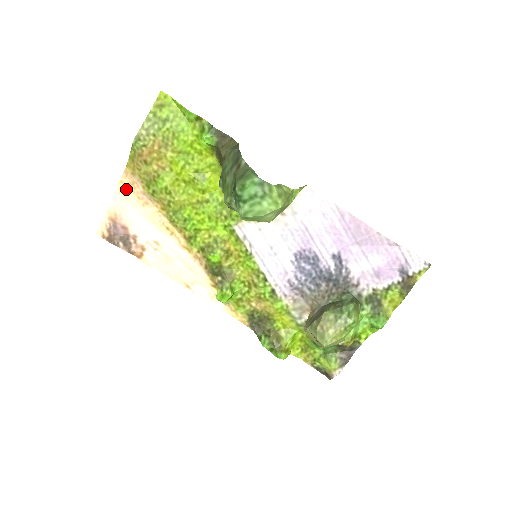
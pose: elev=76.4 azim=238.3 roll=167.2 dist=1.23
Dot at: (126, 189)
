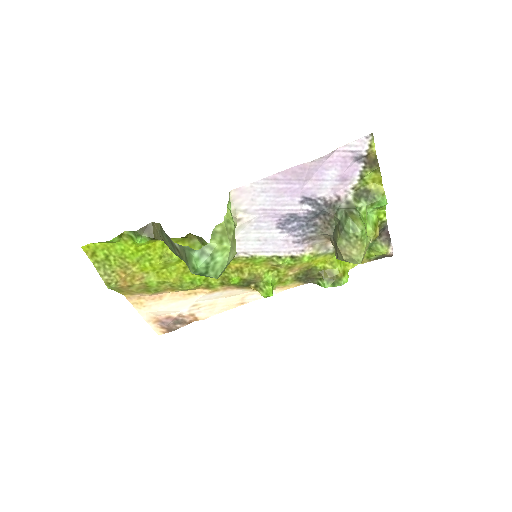
Dot at: (140, 304)
